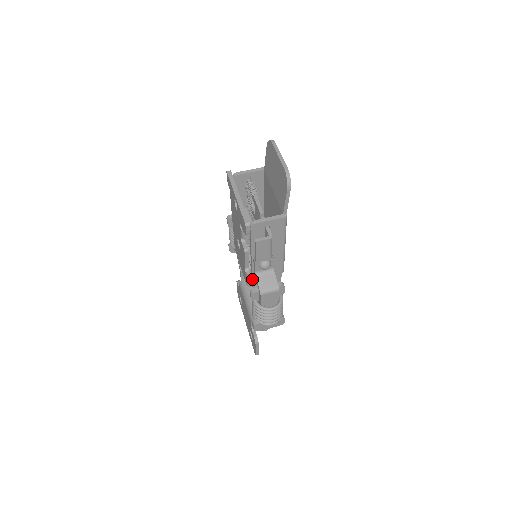
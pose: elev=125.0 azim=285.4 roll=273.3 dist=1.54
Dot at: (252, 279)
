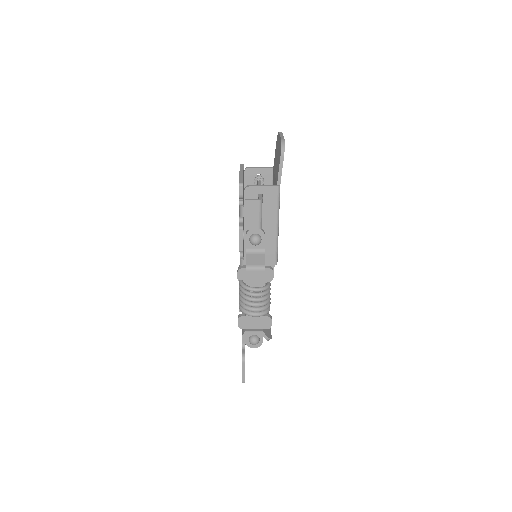
Dot at: (244, 264)
